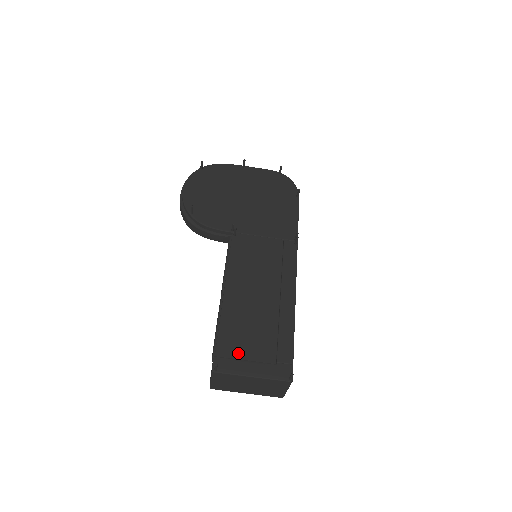
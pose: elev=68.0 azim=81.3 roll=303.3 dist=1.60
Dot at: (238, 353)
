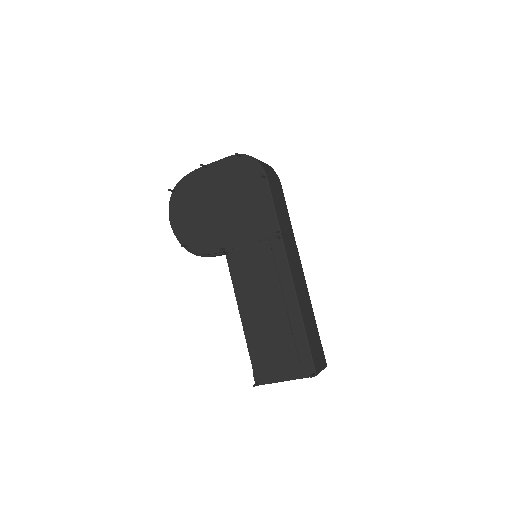
Dot at: (269, 365)
